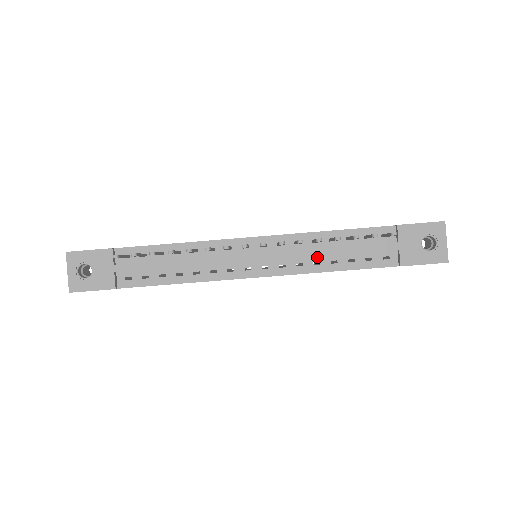
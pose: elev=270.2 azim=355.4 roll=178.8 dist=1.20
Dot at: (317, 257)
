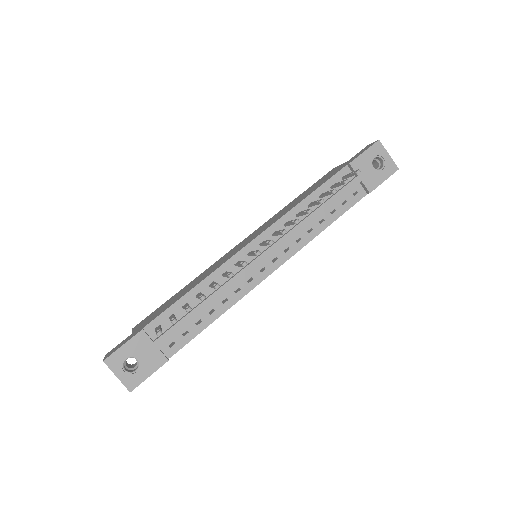
Dot at: (307, 226)
